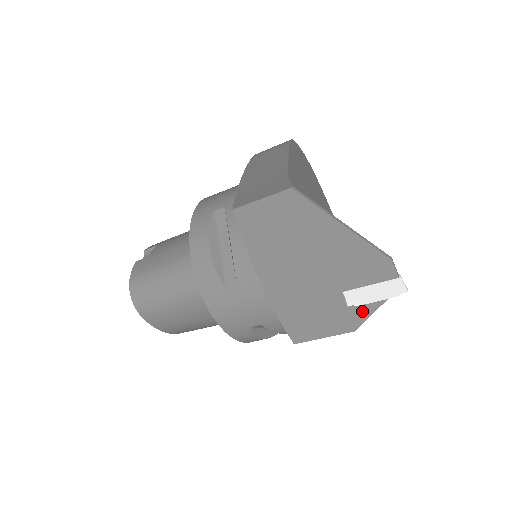
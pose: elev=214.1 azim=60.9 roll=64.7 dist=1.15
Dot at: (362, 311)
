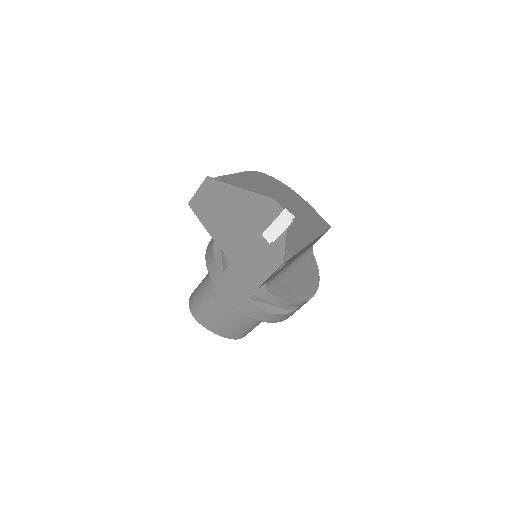
Dot at: (279, 245)
